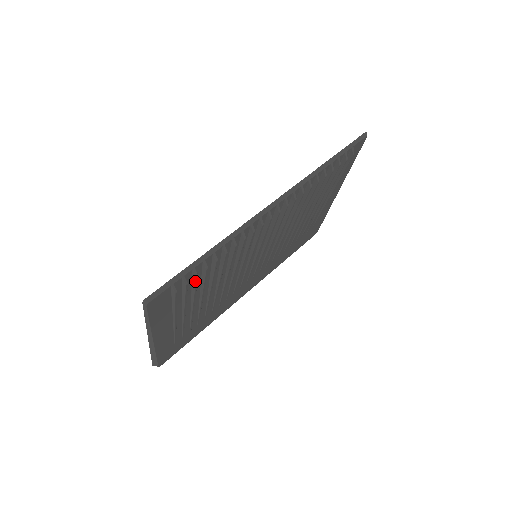
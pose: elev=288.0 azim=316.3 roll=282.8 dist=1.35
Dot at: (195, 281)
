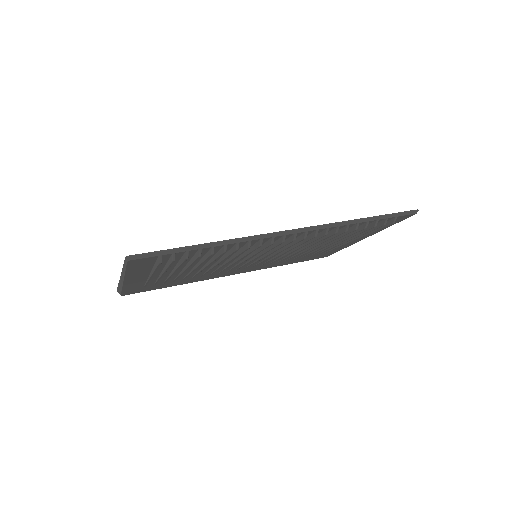
Dot at: (184, 260)
